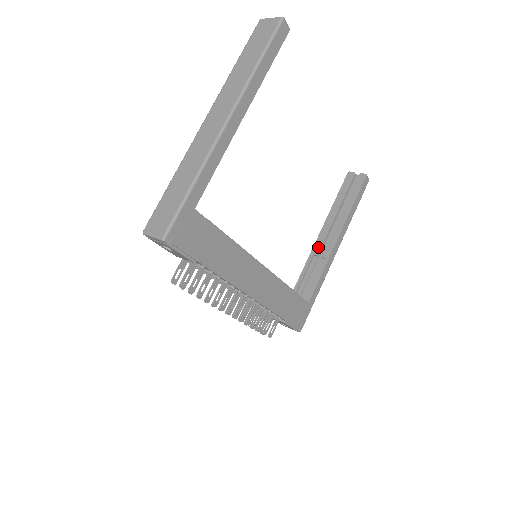
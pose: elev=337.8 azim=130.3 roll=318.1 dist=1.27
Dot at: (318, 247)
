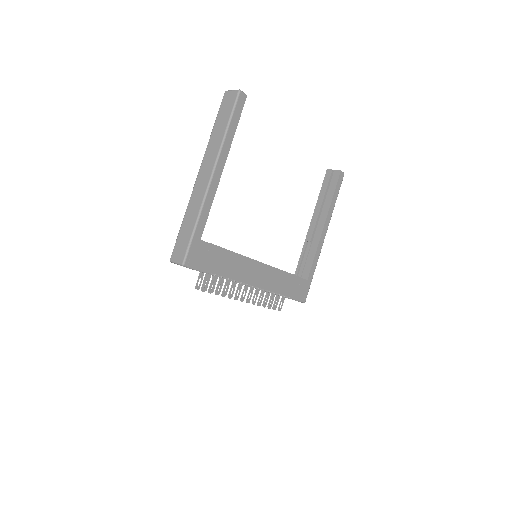
Dot at: (310, 235)
